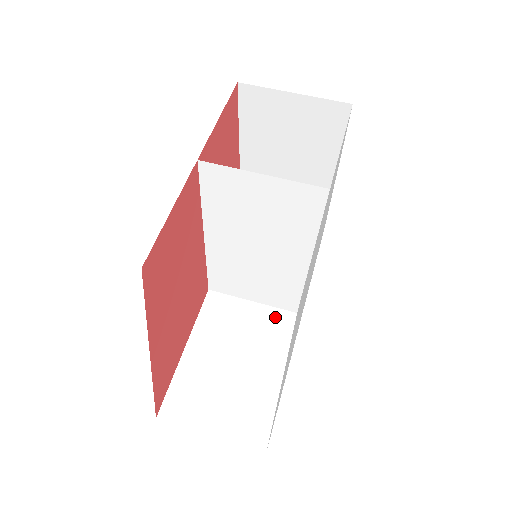
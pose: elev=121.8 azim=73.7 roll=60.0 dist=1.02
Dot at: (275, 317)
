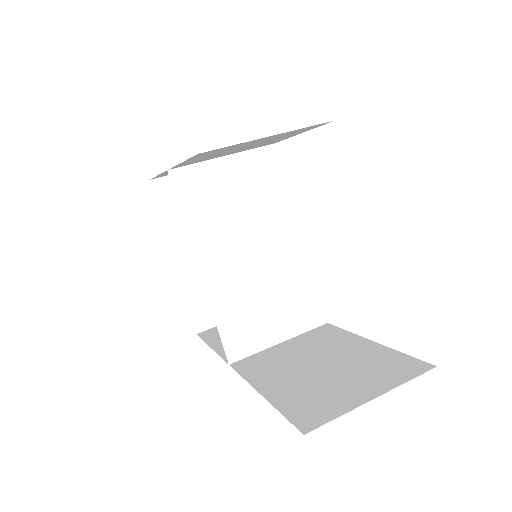
Dot at: (310, 335)
